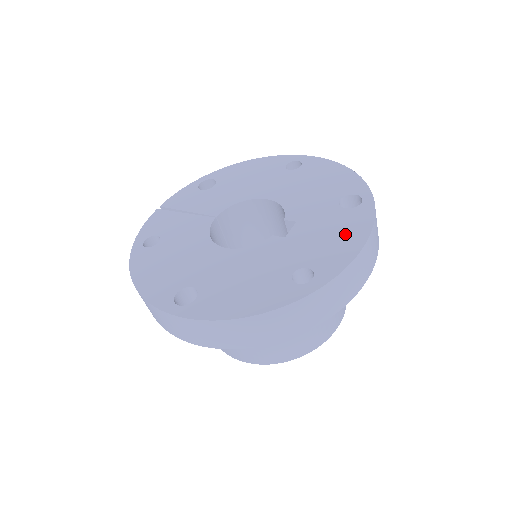
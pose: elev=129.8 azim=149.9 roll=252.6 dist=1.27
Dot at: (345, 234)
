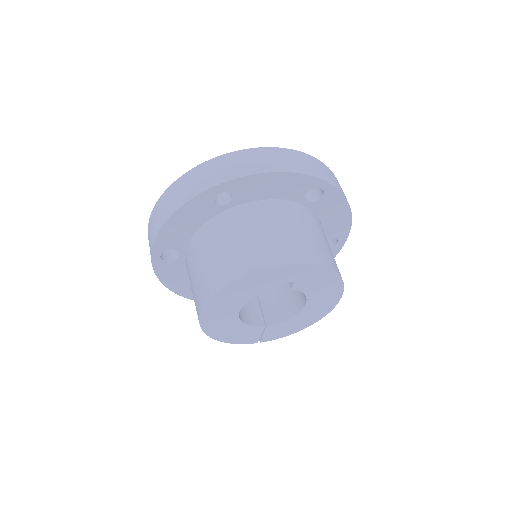
Dot at: occluded
